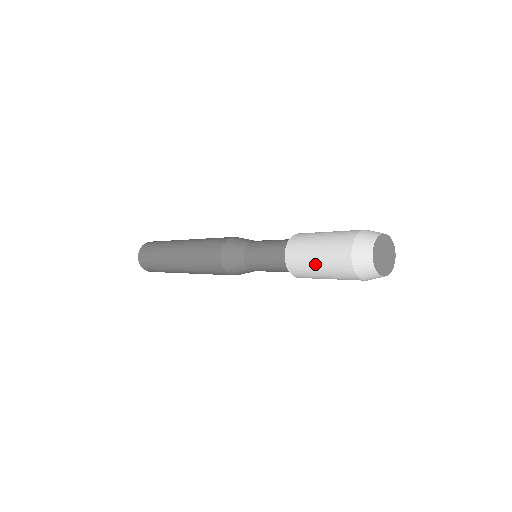
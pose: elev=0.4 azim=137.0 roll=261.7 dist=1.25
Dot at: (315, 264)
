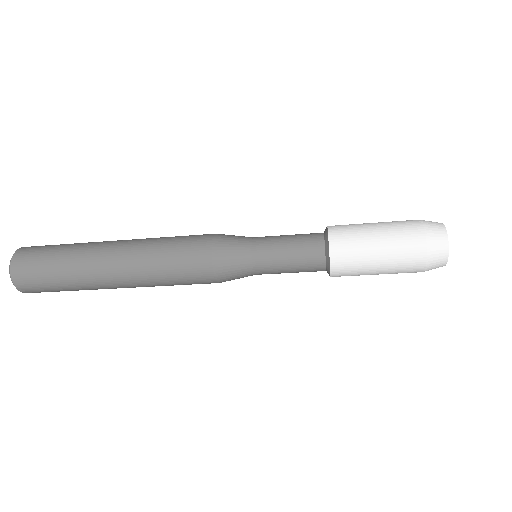
Dot at: (375, 261)
